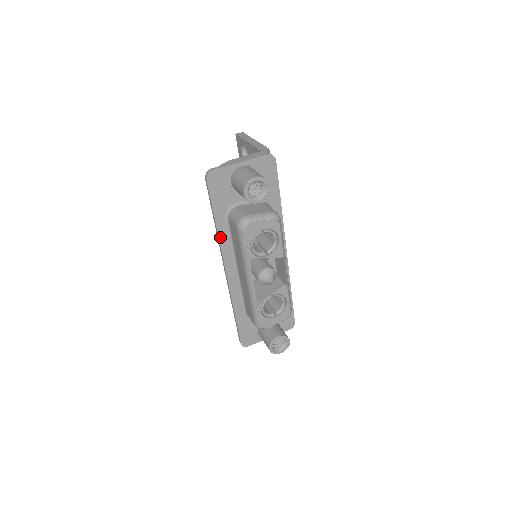
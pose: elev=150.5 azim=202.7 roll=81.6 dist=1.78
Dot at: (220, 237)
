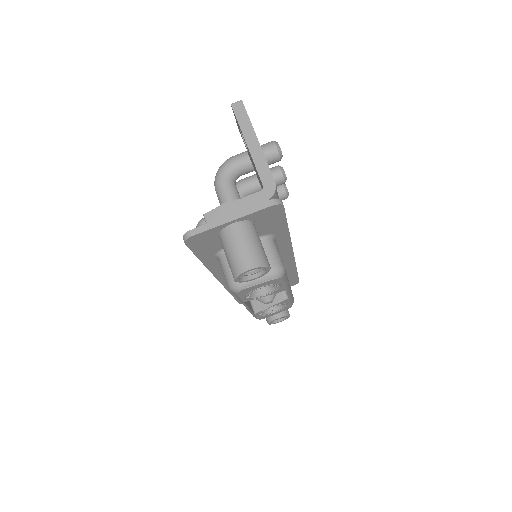
Dot at: (209, 268)
